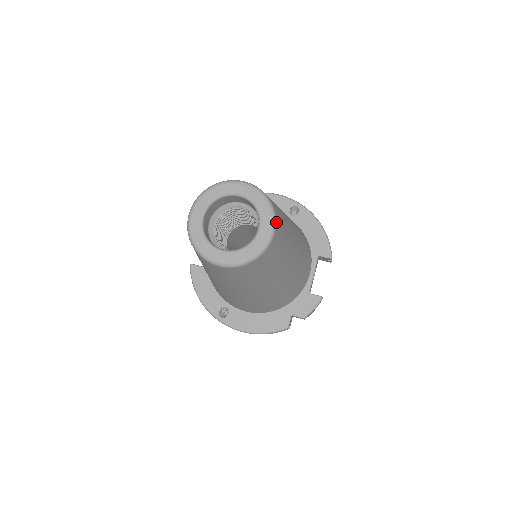
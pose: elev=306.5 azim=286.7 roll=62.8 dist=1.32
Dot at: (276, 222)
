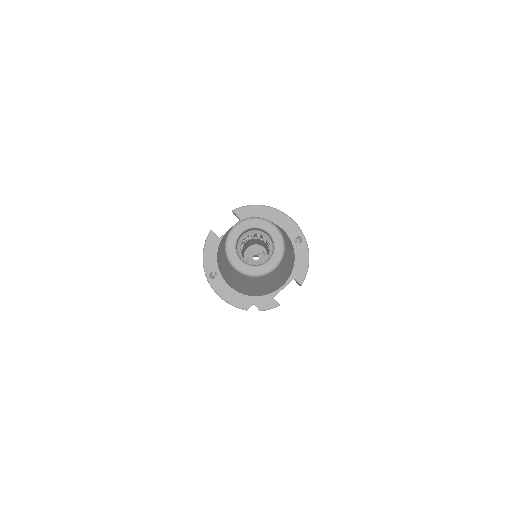
Dot at: (280, 263)
